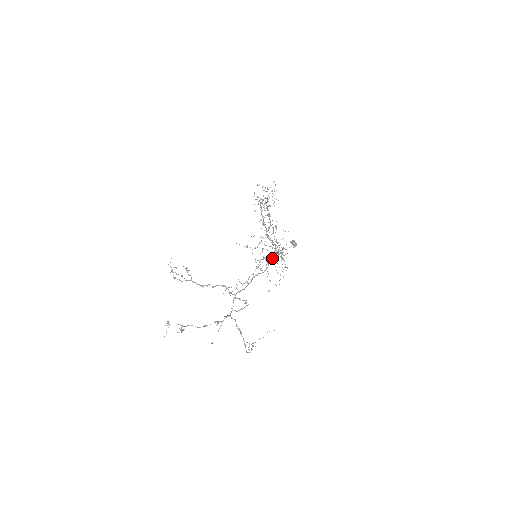
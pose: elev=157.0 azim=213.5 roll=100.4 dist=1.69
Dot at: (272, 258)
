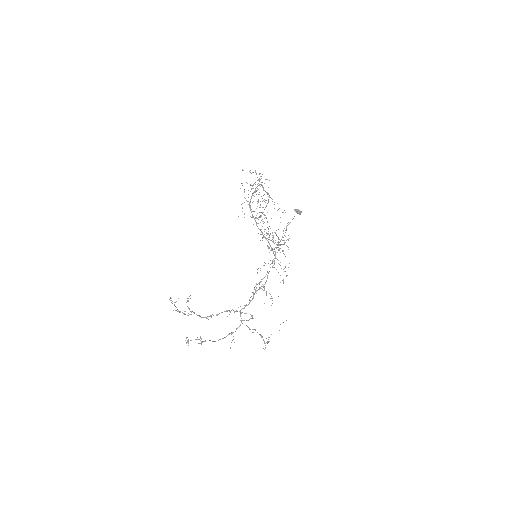
Dot at: (278, 229)
